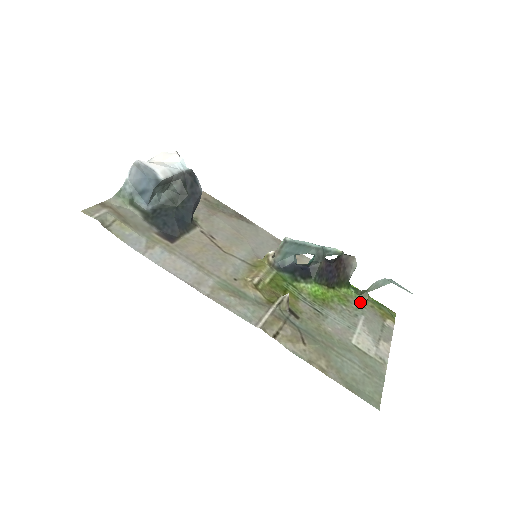
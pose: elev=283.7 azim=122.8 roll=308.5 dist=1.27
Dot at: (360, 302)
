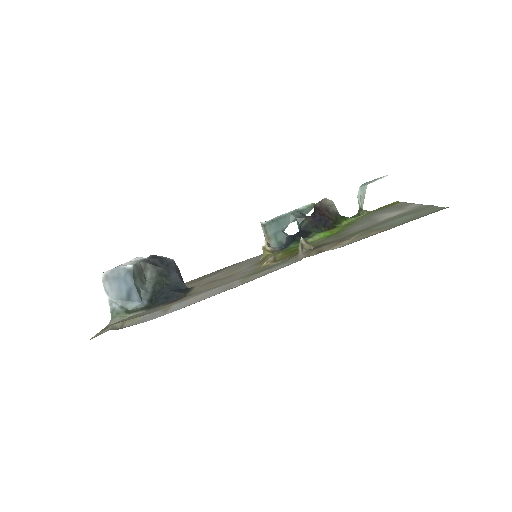
Dot at: (364, 216)
